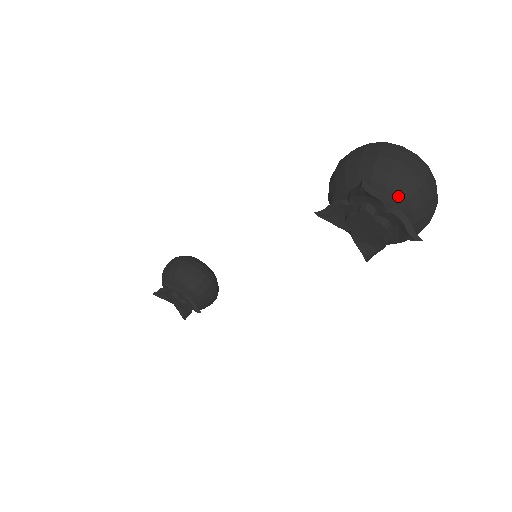
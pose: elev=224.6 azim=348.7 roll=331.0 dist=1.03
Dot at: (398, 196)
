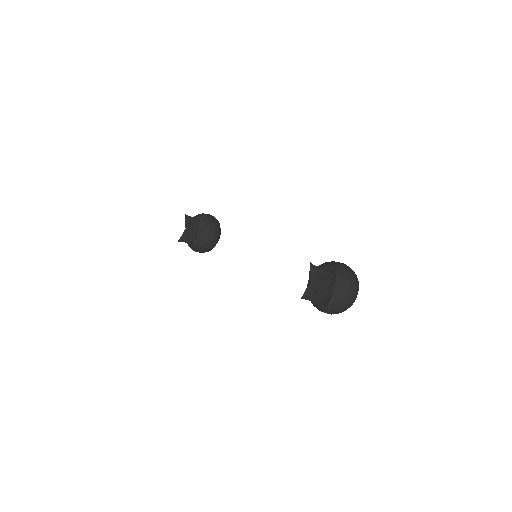
Dot at: (341, 289)
